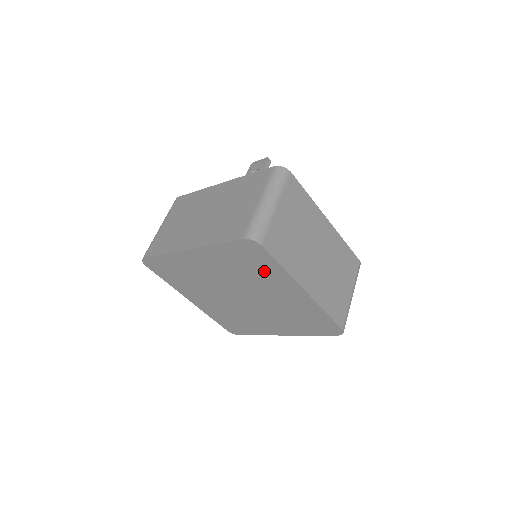
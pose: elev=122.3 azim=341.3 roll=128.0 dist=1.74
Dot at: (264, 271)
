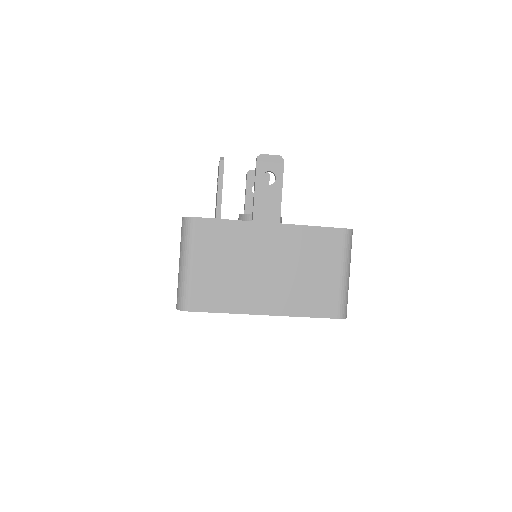
Dot at: occluded
